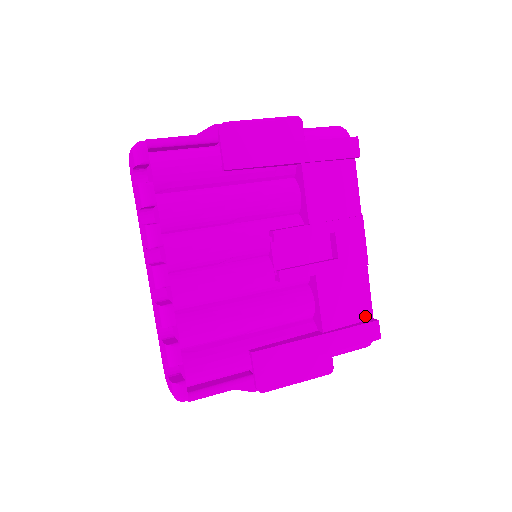
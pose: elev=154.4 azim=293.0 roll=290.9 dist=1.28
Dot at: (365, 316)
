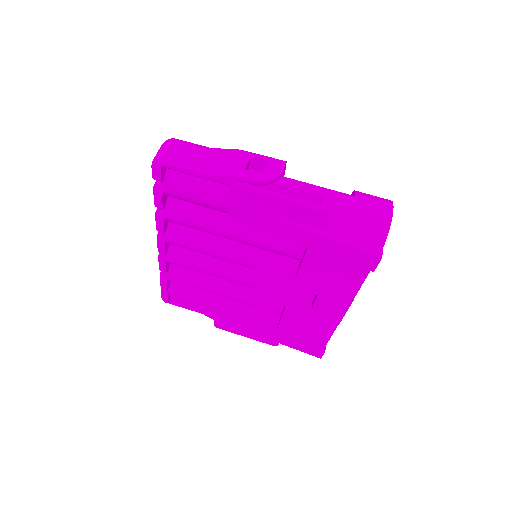
Dot at: (319, 341)
